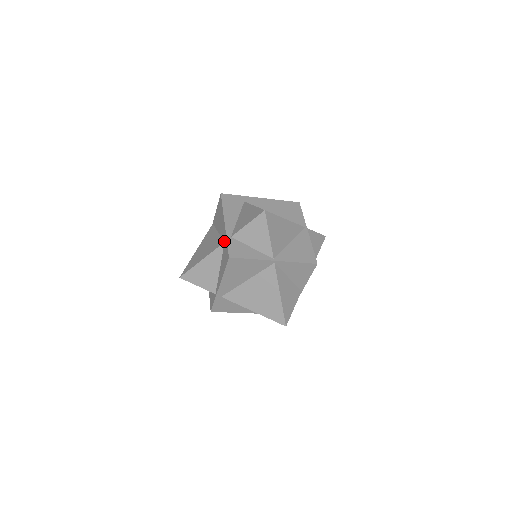
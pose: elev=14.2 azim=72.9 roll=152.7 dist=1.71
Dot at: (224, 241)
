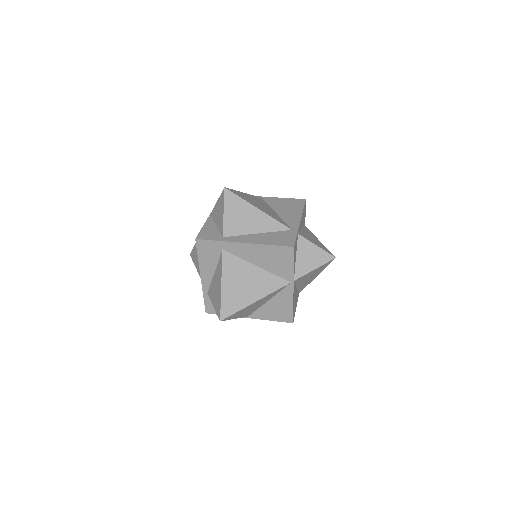
Dot at: occluded
